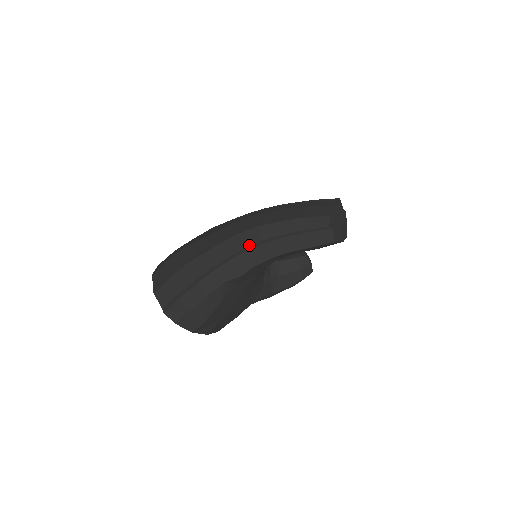
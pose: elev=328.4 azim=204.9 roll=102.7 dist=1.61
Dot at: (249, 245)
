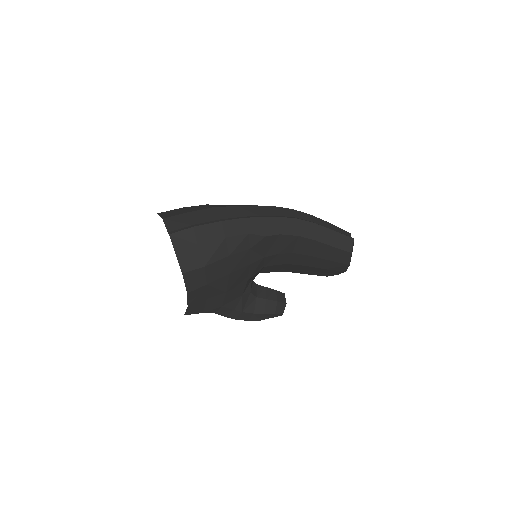
Dot at: (283, 215)
